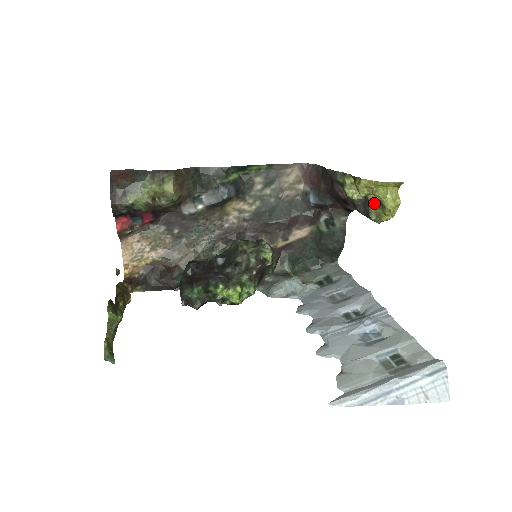
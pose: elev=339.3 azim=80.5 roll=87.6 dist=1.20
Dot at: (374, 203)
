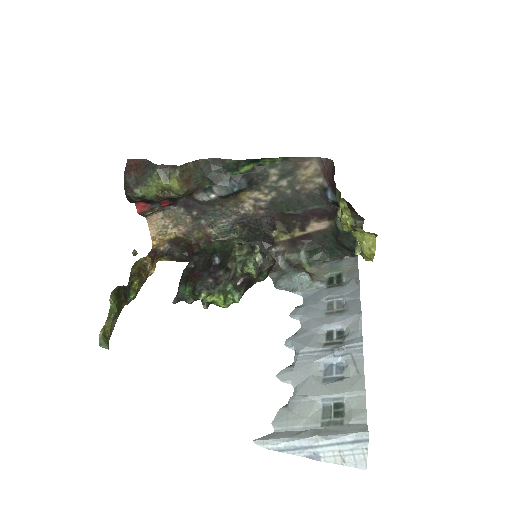
Dot at: occluded
